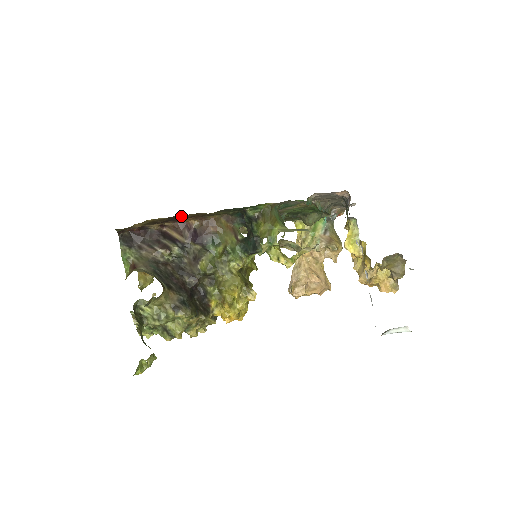
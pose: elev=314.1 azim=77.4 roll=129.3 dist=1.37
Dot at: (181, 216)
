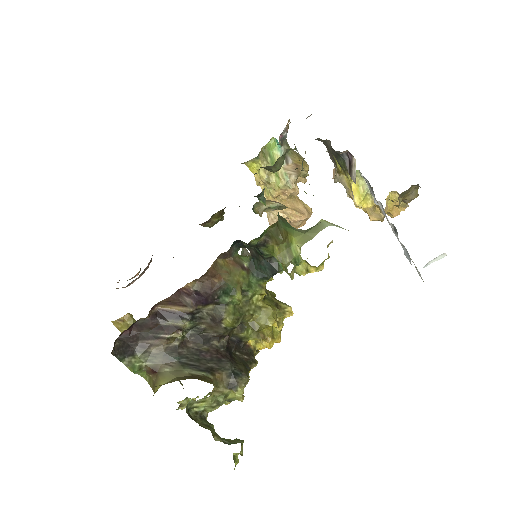
Dot at: occluded
